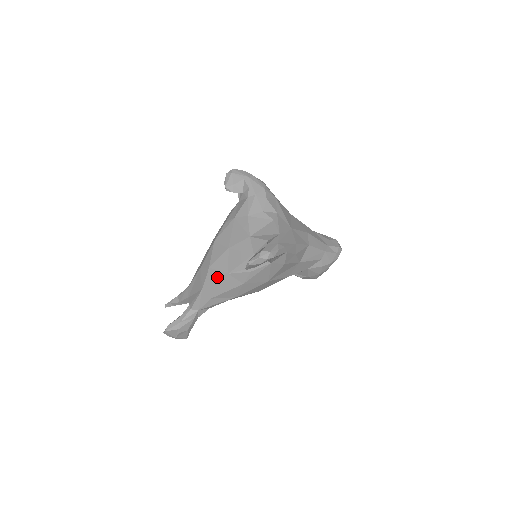
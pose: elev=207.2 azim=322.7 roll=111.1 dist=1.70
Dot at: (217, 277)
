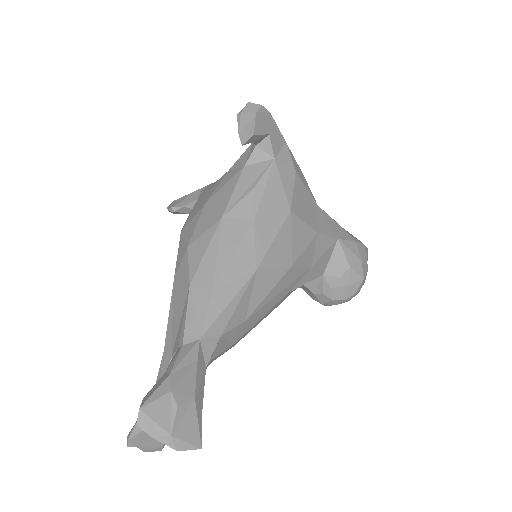
Dot at: (206, 241)
